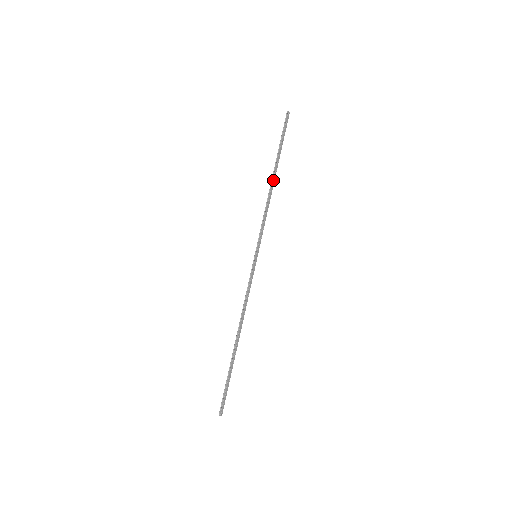
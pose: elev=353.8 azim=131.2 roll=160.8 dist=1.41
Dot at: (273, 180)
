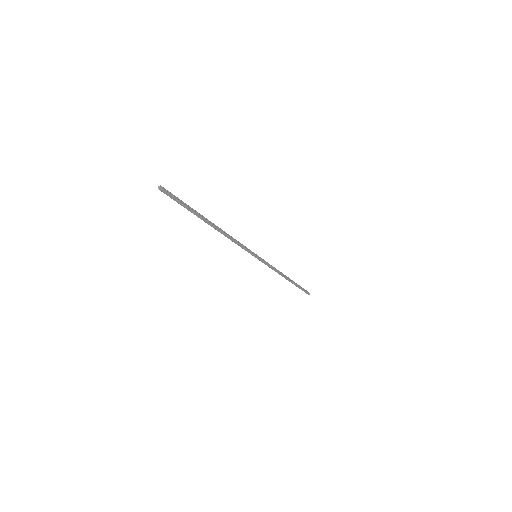
Dot at: (214, 228)
